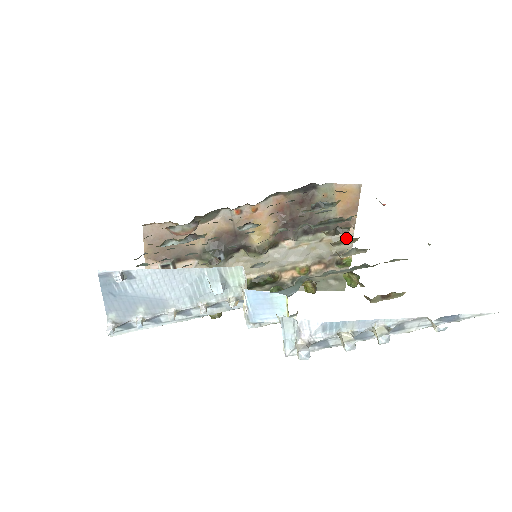
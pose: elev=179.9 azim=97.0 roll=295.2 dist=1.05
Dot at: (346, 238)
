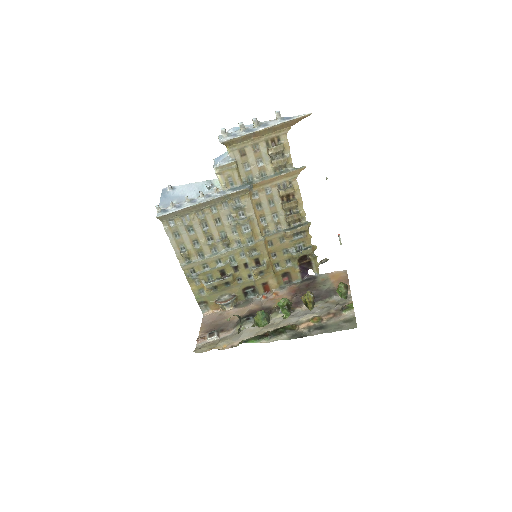
Dot at: (290, 201)
